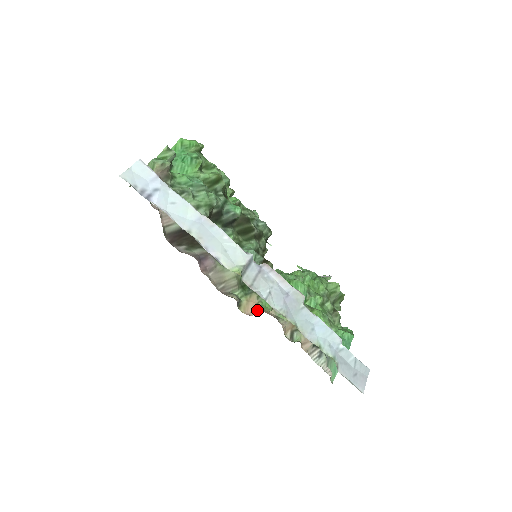
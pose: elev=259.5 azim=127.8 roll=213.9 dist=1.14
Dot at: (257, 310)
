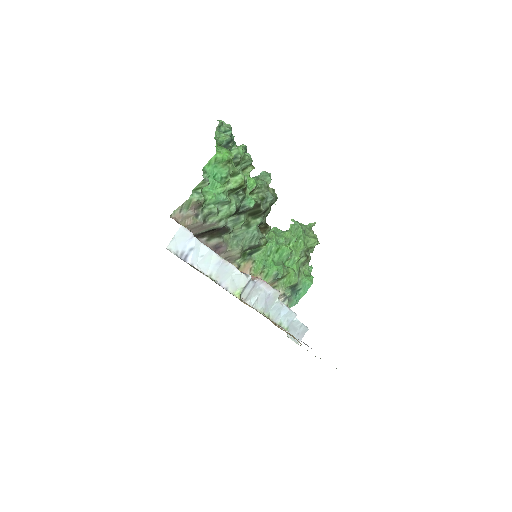
Dot at: occluded
